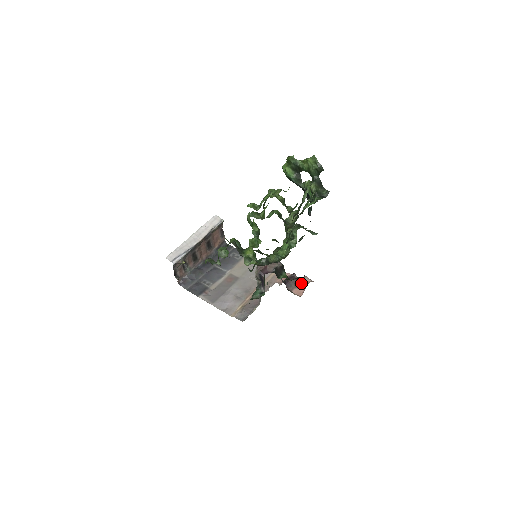
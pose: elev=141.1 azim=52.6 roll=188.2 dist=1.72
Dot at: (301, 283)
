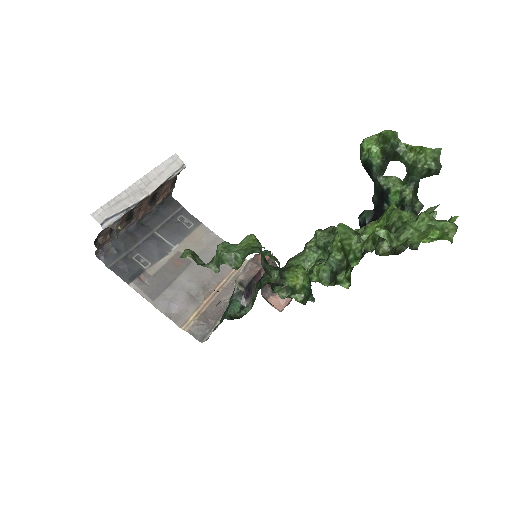
Dot at: occluded
